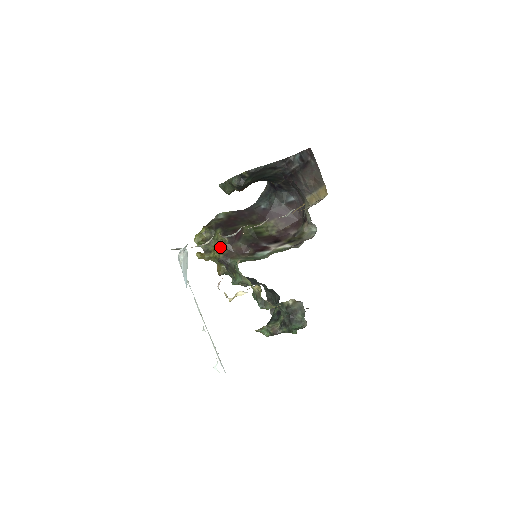
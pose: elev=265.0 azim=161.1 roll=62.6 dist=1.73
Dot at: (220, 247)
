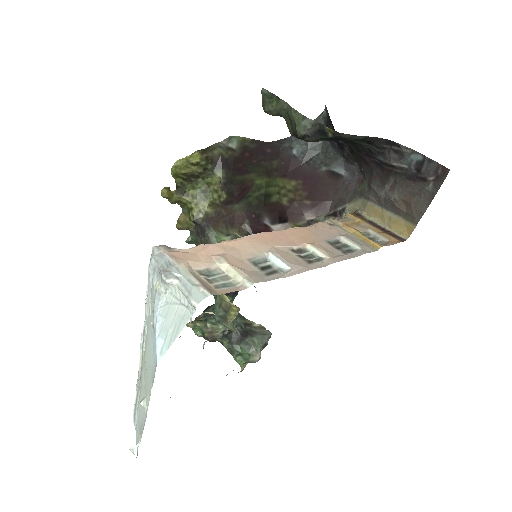
Dot at: (206, 199)
